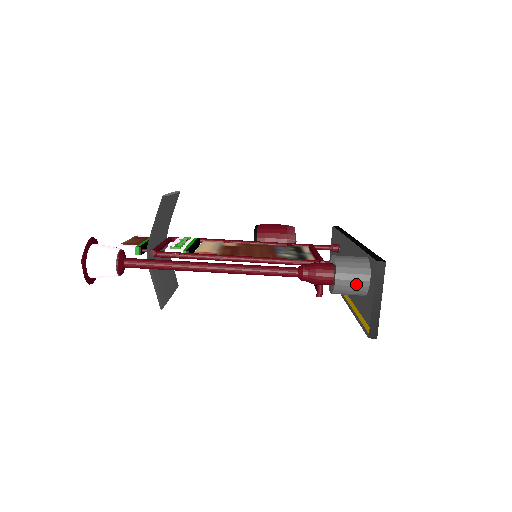
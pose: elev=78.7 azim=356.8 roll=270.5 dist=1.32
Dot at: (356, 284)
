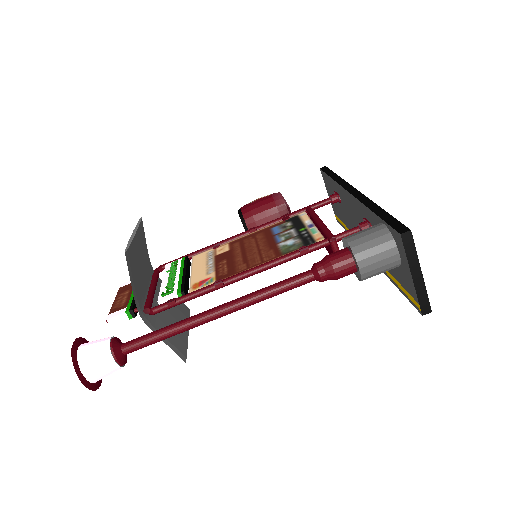
Dot at: (384, 263)
